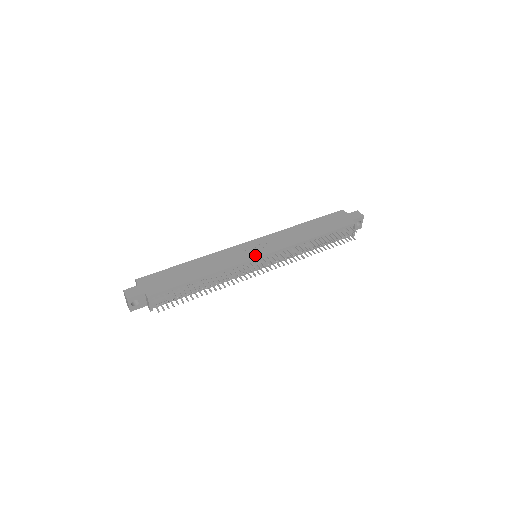
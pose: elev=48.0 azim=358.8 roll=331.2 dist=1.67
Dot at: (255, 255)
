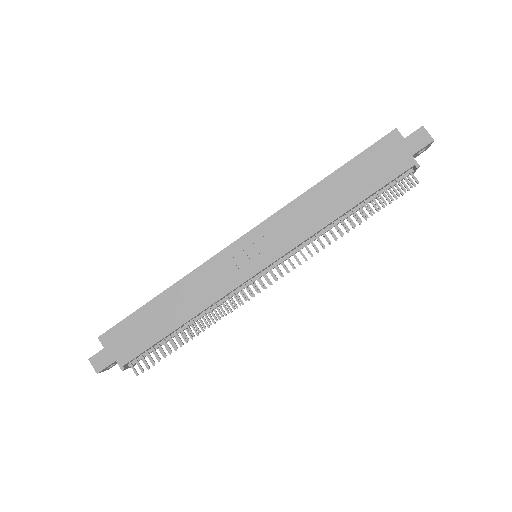
Dot at: (253, 269)
